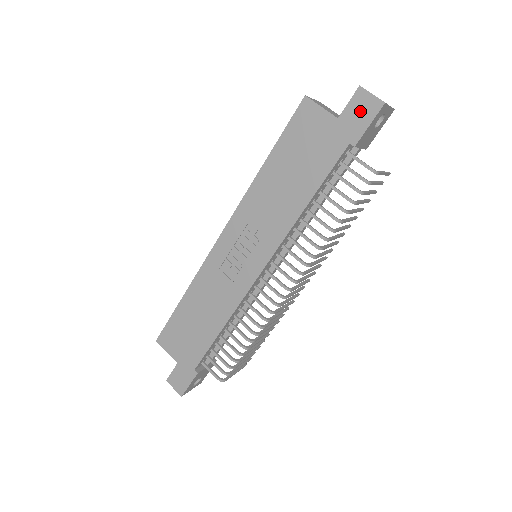
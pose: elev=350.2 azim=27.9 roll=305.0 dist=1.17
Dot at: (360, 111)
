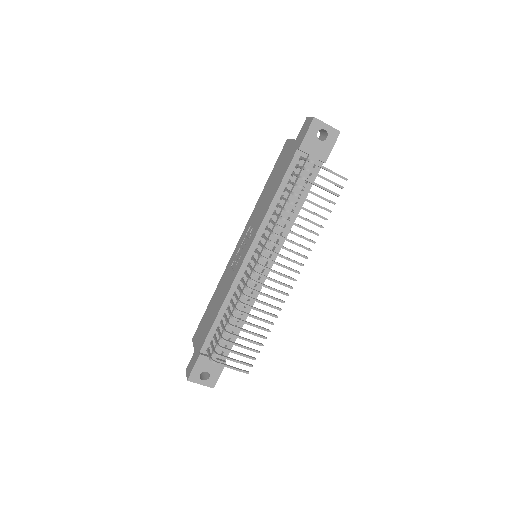
Dot at: (304, 129)
